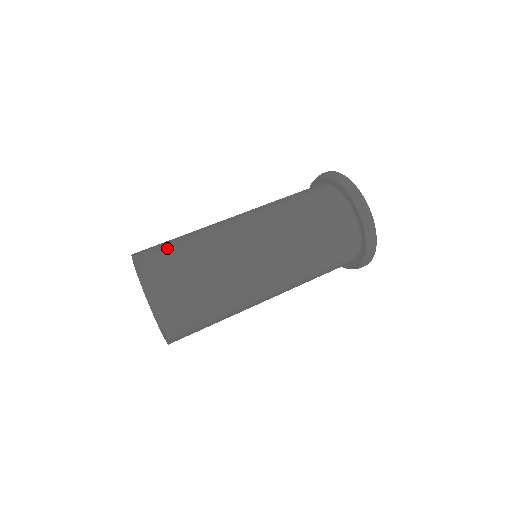
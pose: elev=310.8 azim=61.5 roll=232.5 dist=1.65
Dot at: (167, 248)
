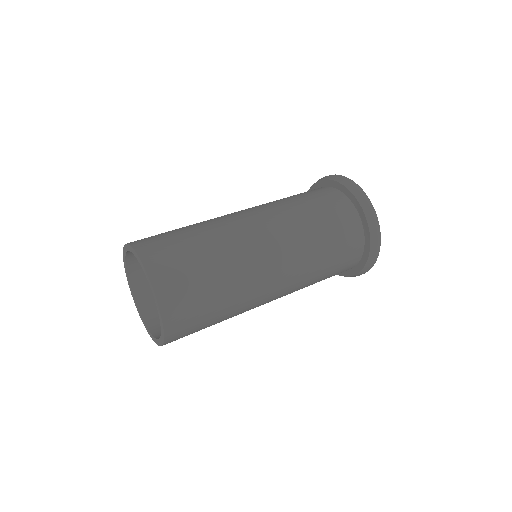
Dot at: (165, 236)
